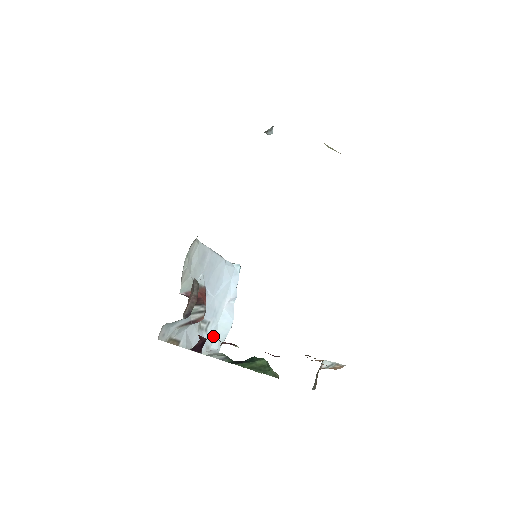
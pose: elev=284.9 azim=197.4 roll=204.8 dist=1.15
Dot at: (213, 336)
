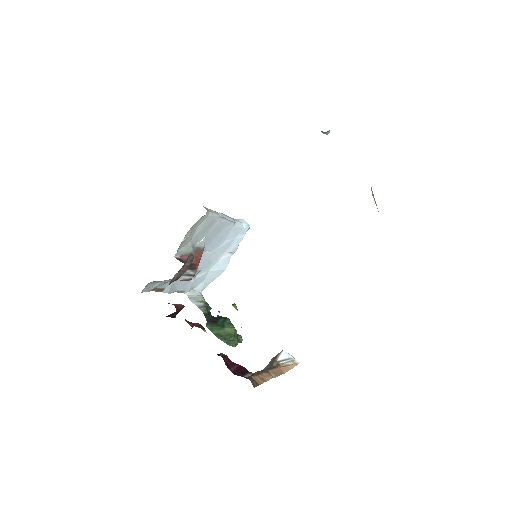
Dot at: (201, 280)
